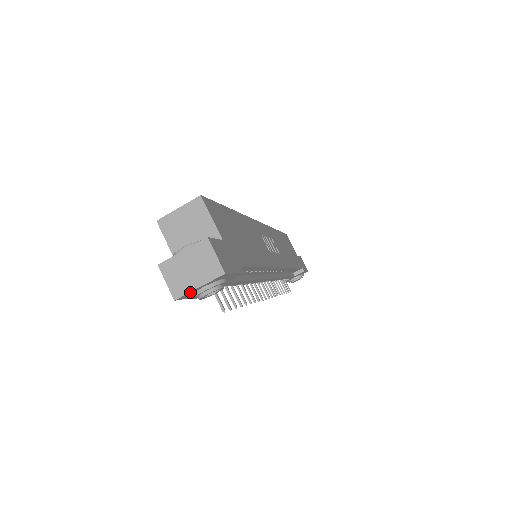
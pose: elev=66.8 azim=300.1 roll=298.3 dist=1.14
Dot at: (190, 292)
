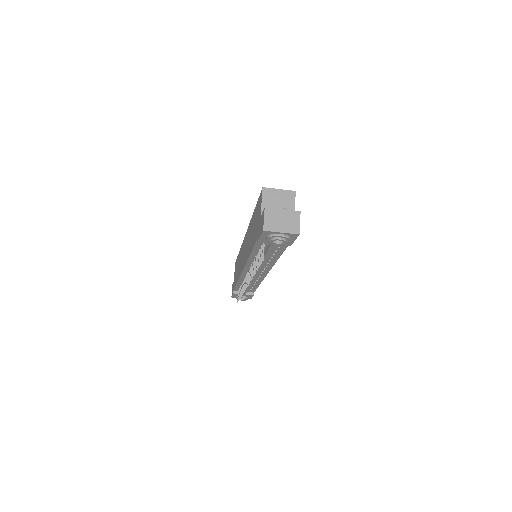
Dot at: (274, 232)
